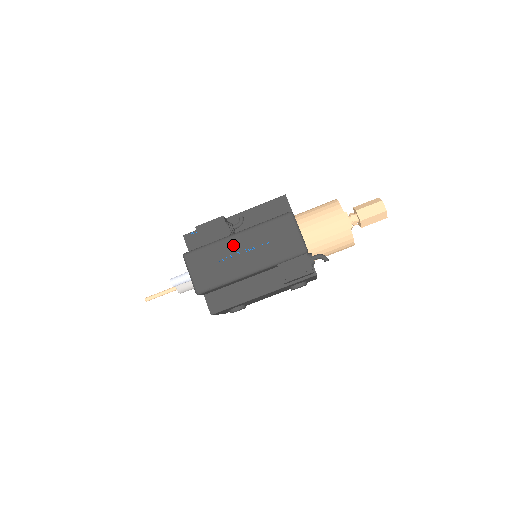
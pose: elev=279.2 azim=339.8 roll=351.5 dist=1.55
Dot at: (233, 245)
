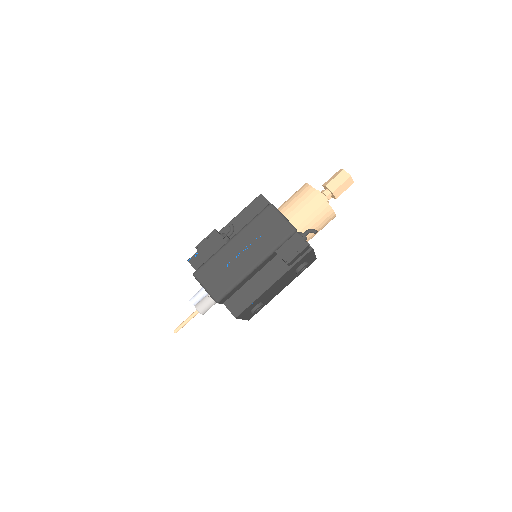
Dot at: (232, 249)
